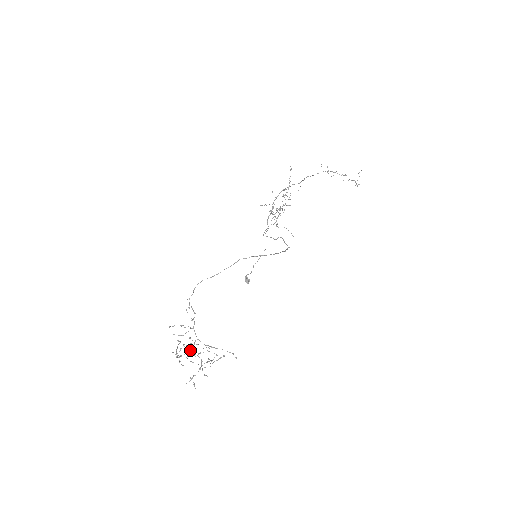
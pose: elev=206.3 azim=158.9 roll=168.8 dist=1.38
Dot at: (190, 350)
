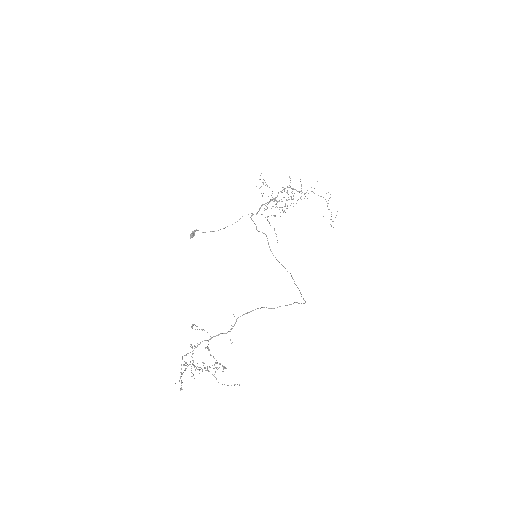
Dot at: occluded
